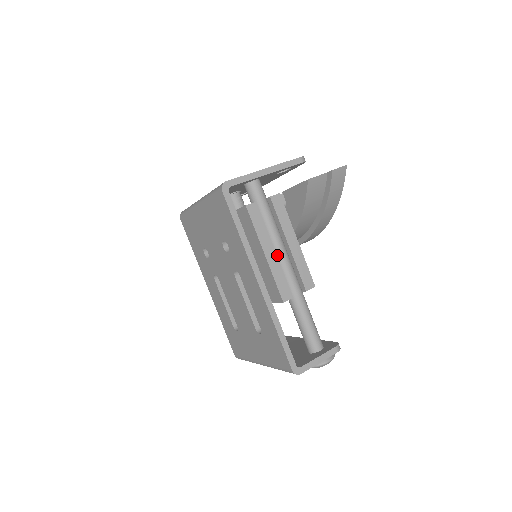
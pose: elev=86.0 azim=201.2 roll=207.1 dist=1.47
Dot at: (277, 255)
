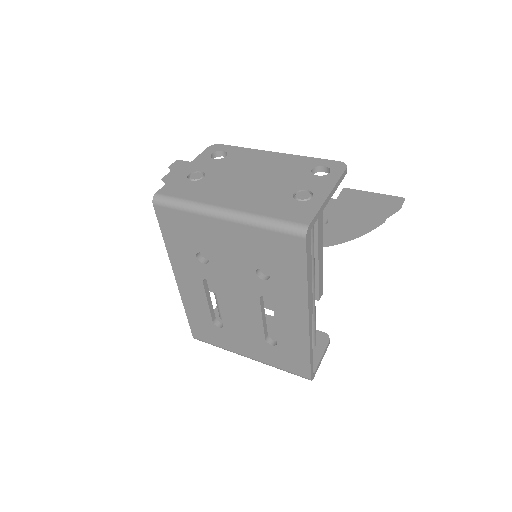
Dot at: occluded
